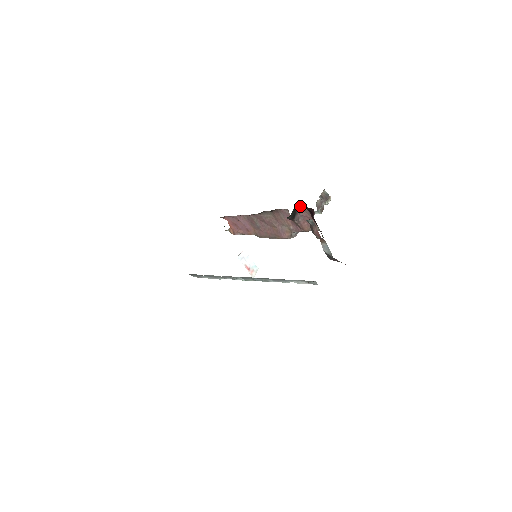
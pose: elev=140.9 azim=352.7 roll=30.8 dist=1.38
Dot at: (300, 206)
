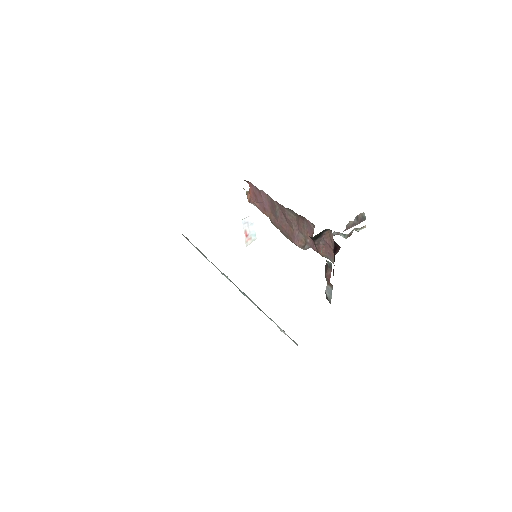
Dot at: (329, 232)
